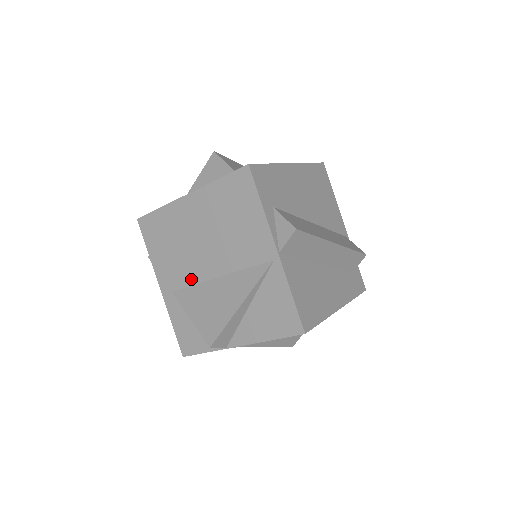
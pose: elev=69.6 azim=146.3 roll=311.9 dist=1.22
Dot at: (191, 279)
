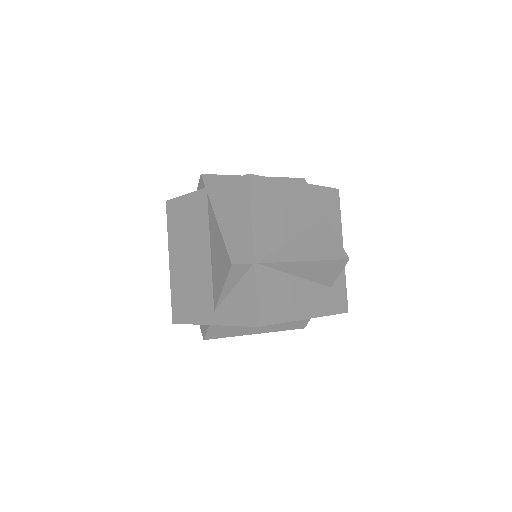
Dot at: (209, 283)
